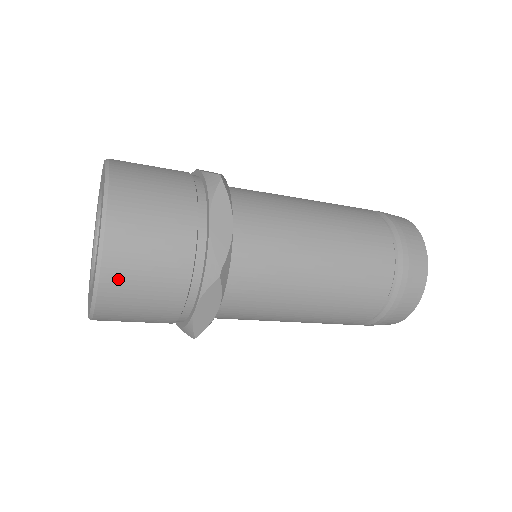
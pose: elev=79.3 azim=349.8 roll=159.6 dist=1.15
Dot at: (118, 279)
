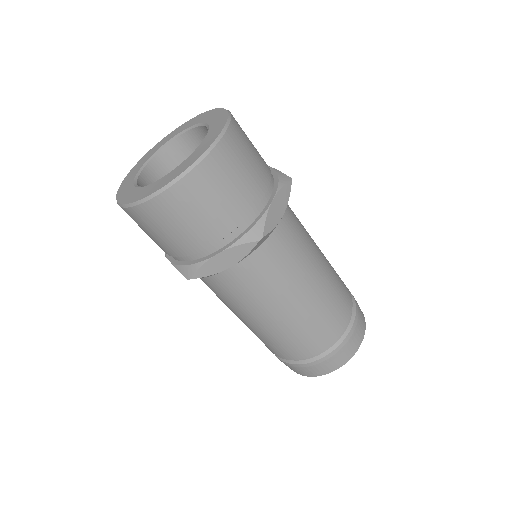
Dot at: (193, 188)
